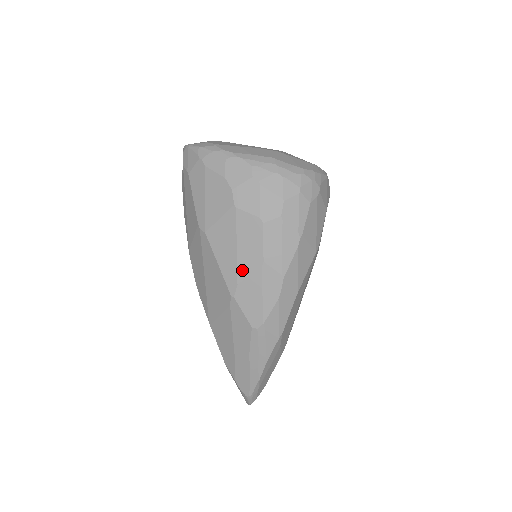
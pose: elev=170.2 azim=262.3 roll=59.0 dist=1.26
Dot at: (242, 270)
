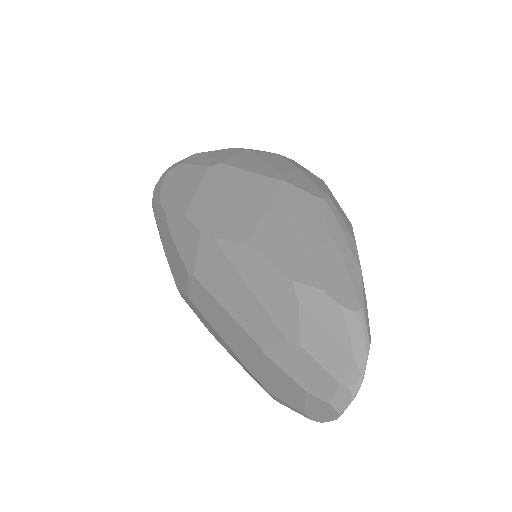
Dot at: (279, 168)
